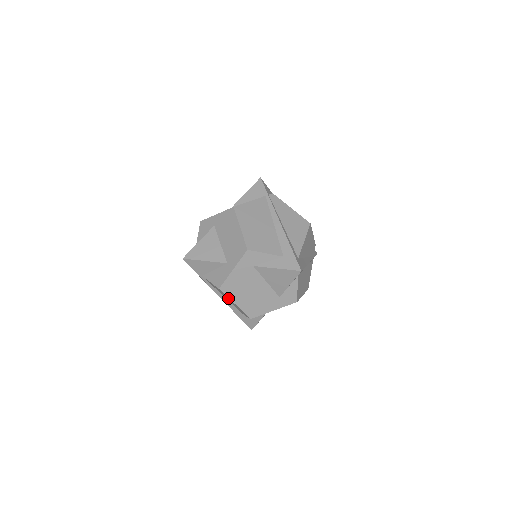
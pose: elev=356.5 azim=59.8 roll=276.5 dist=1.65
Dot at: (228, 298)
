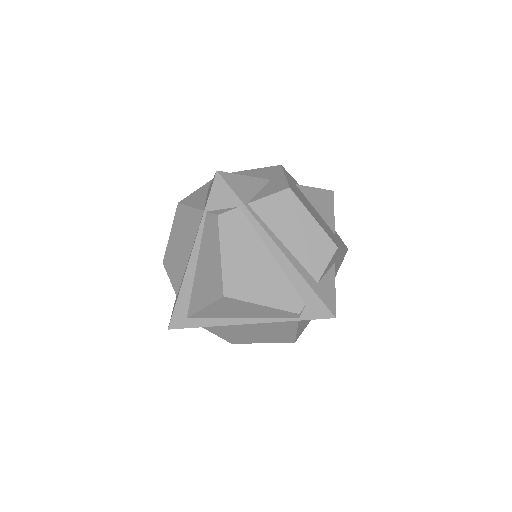
Dot at: (300, 215)
